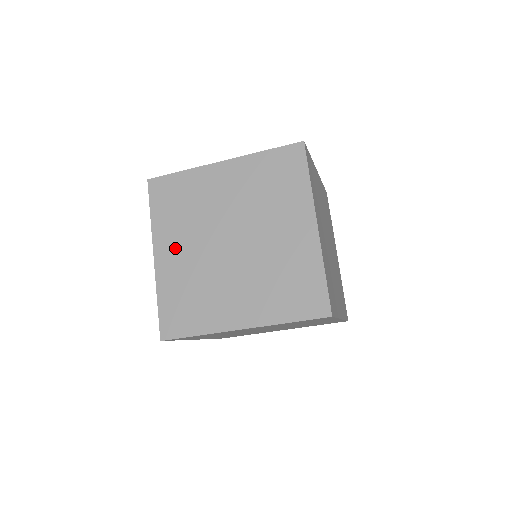
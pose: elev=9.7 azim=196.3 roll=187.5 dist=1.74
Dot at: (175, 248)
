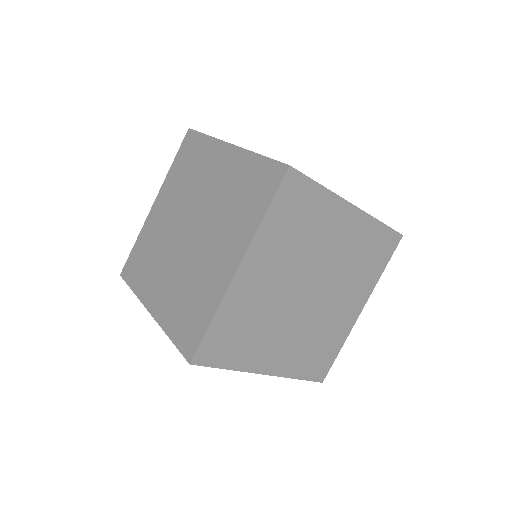
Dot at: (158, 287)
